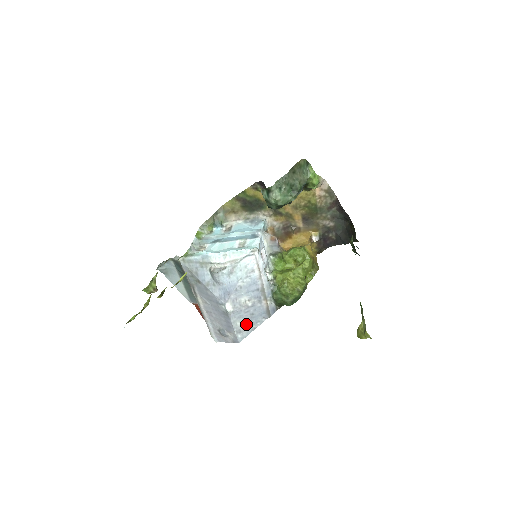
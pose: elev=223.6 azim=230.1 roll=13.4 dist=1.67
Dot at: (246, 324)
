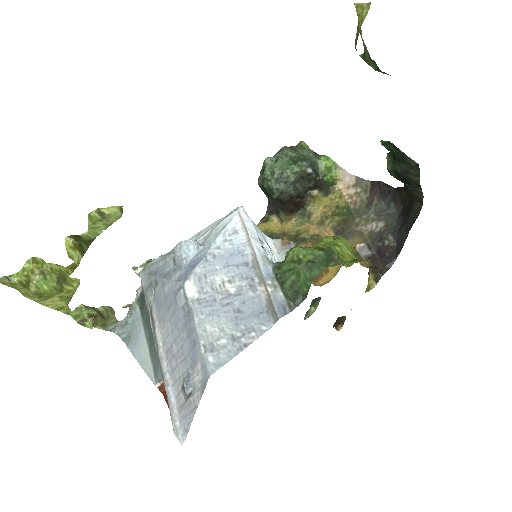
Dot at: (226, 332)
